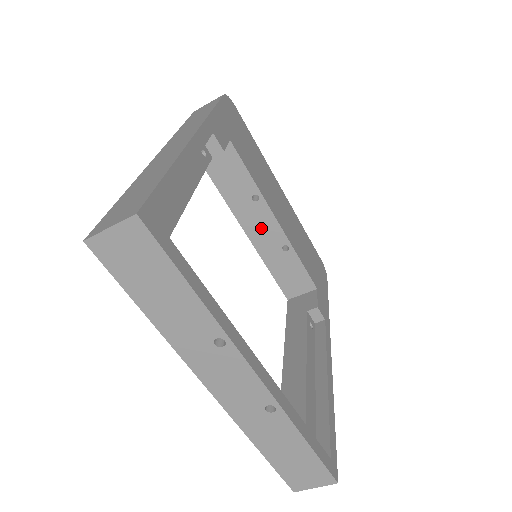
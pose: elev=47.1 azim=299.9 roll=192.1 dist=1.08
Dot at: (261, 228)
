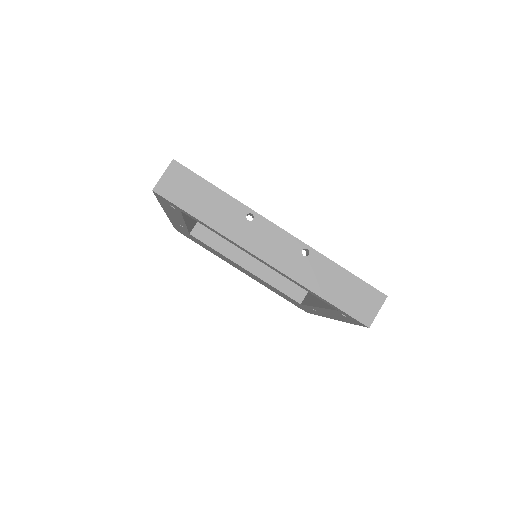
Dot at: (252, 259)
